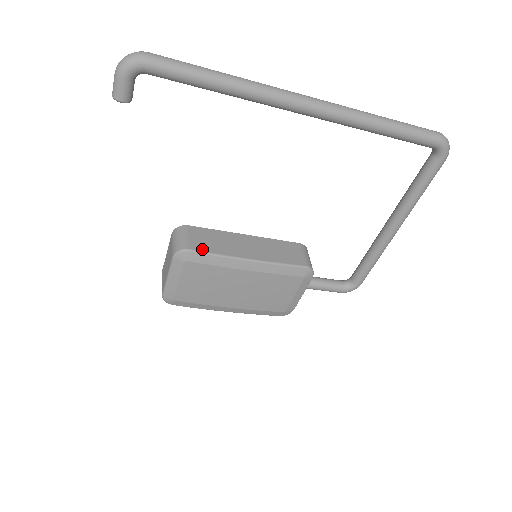
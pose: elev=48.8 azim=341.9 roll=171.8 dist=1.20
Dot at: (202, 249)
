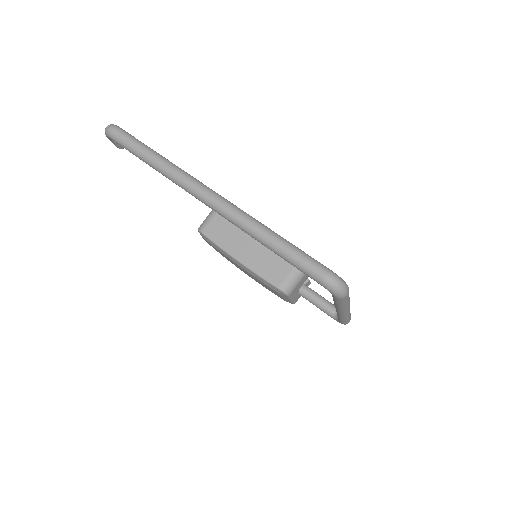
Dot at: (211, 236)
